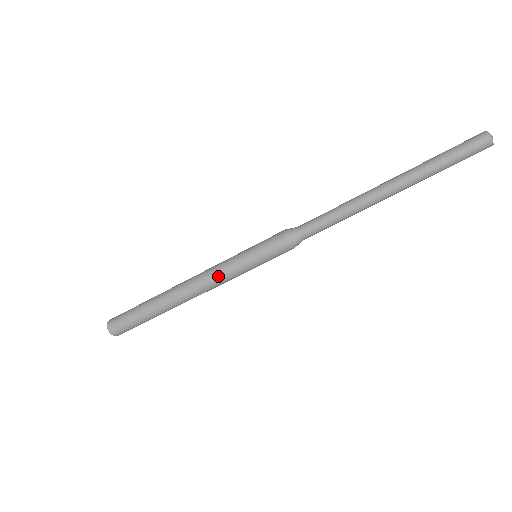
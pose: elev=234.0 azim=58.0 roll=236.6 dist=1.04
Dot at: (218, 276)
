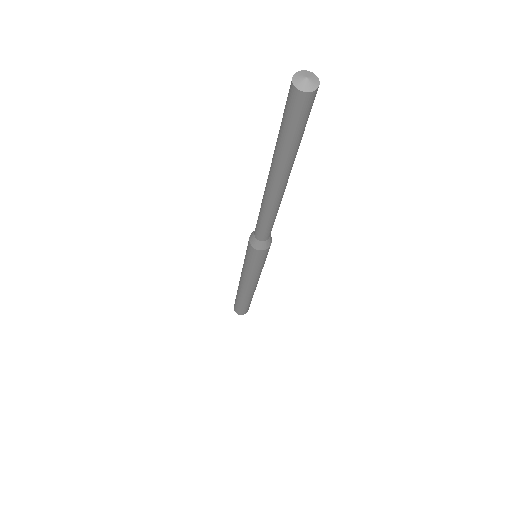
Dot at: (257, 279)
